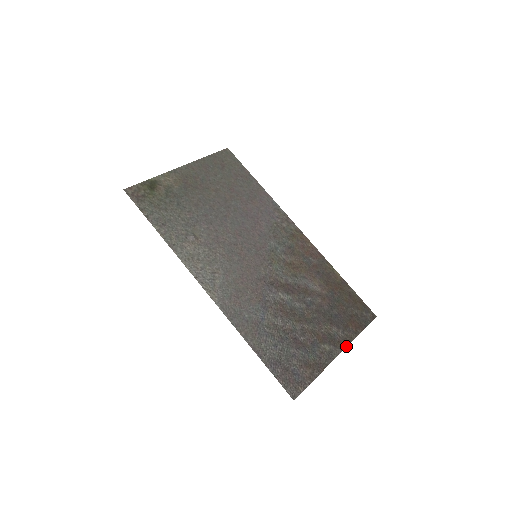
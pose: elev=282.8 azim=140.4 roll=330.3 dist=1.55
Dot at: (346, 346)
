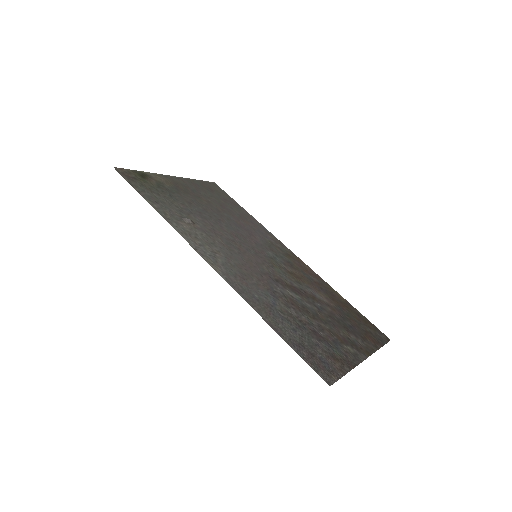
Dot at: (370, 354)
